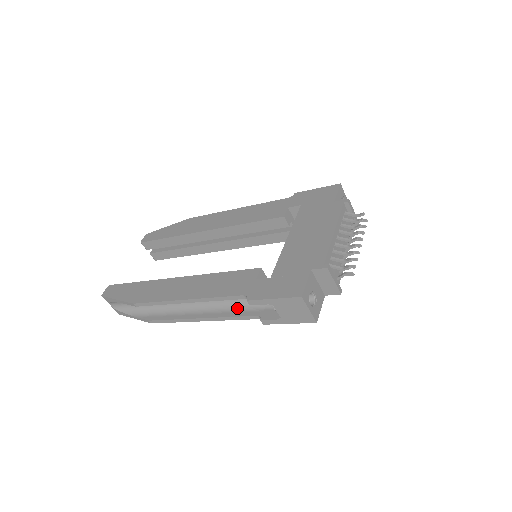
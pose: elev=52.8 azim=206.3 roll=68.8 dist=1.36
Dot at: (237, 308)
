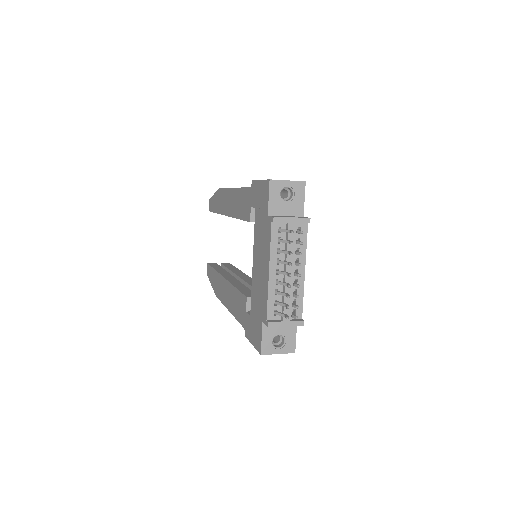
Dot at: occluded
